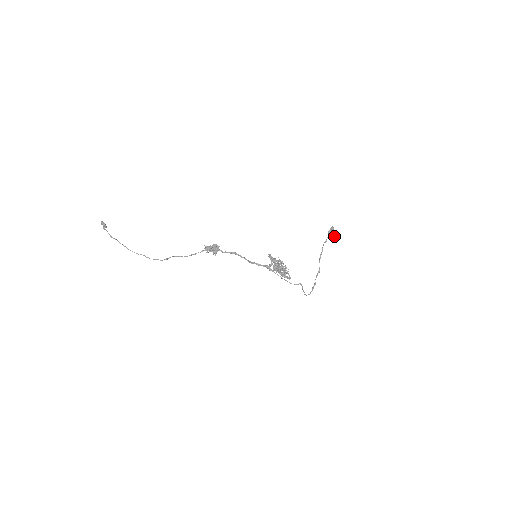
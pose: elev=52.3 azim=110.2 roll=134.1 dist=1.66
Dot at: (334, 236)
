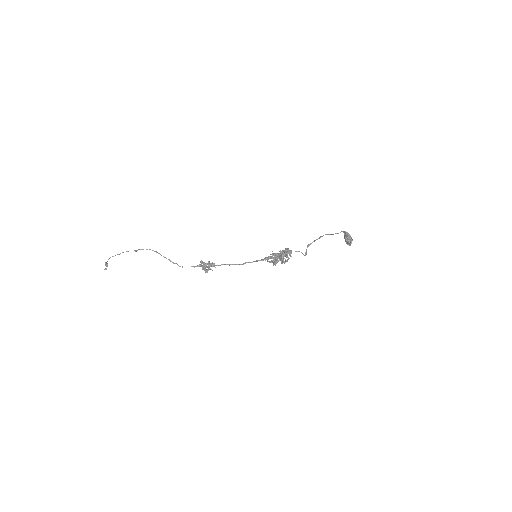
Dot at: (350, 236)
